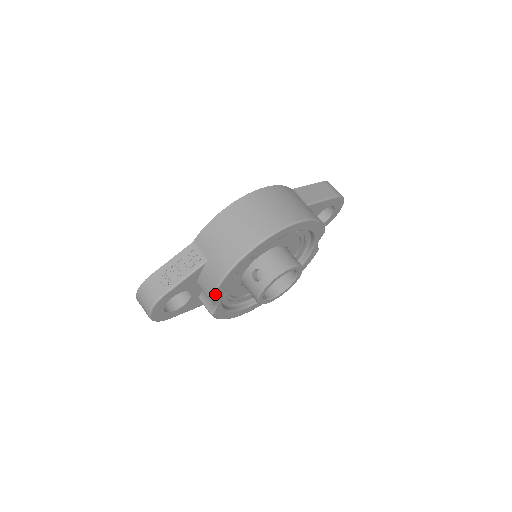
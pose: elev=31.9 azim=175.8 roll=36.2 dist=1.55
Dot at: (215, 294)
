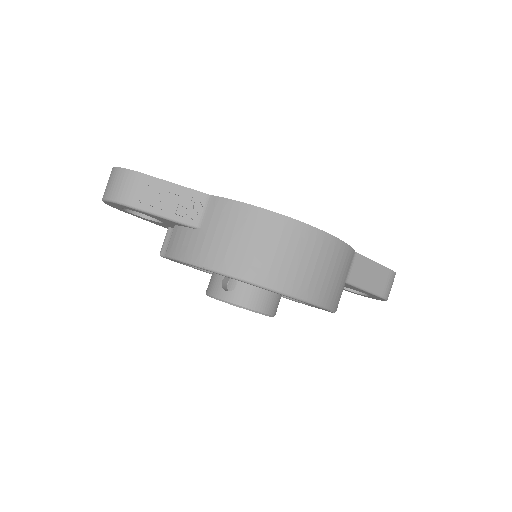
Dot at: (172, 259)
